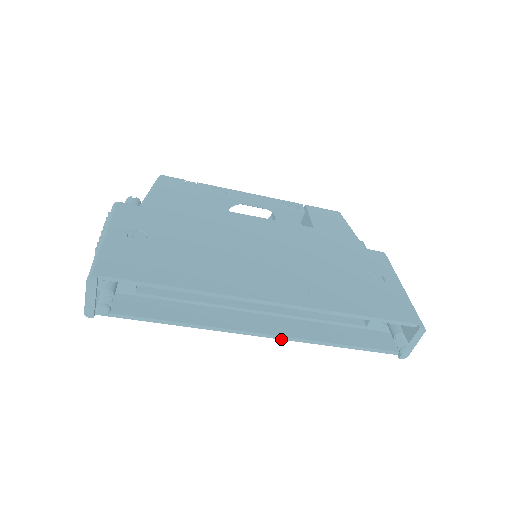
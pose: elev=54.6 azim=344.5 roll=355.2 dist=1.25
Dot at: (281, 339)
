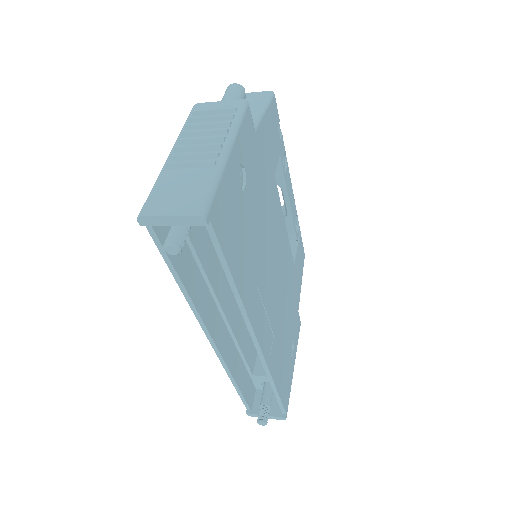
Dot at: (217, 354)
